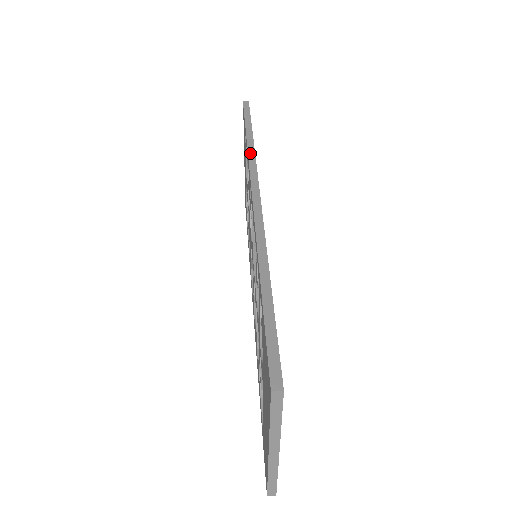
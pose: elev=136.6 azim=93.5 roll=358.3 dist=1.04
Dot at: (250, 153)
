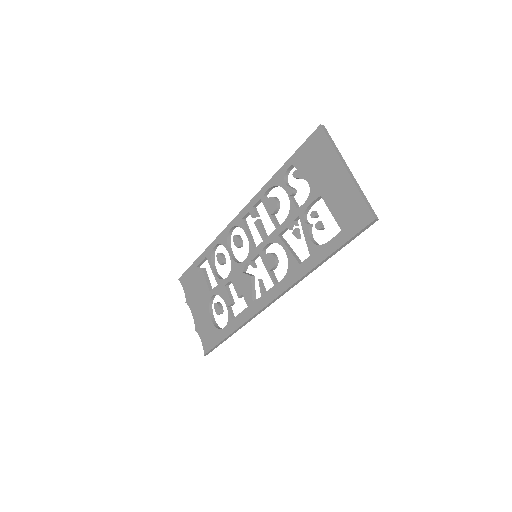
Dot at: (214, 241)
